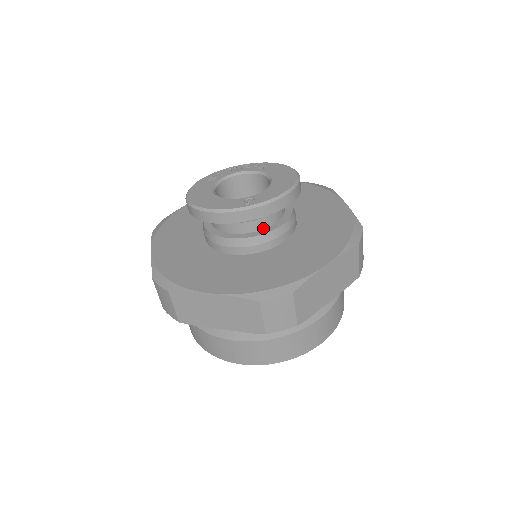
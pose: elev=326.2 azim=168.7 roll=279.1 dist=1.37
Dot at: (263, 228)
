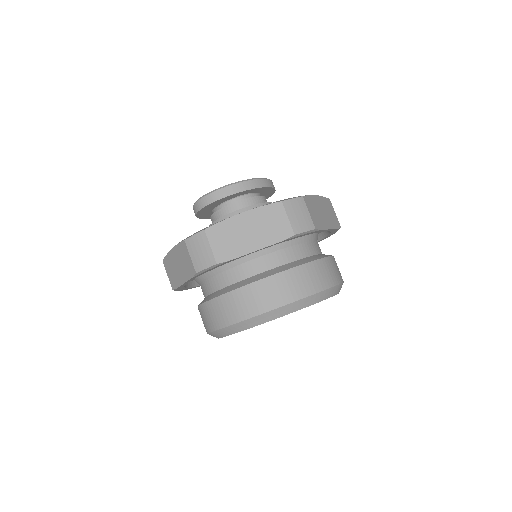
Dot at: occluded
